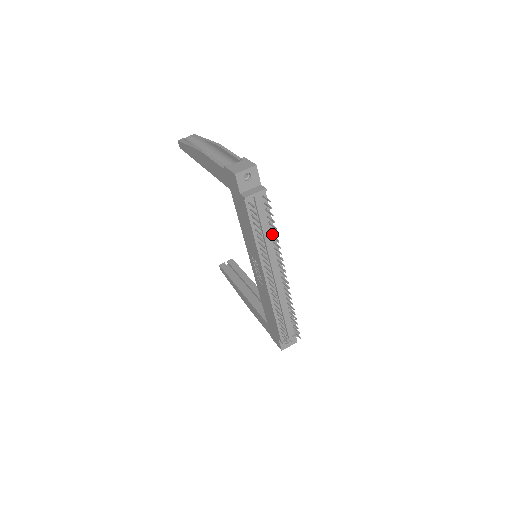
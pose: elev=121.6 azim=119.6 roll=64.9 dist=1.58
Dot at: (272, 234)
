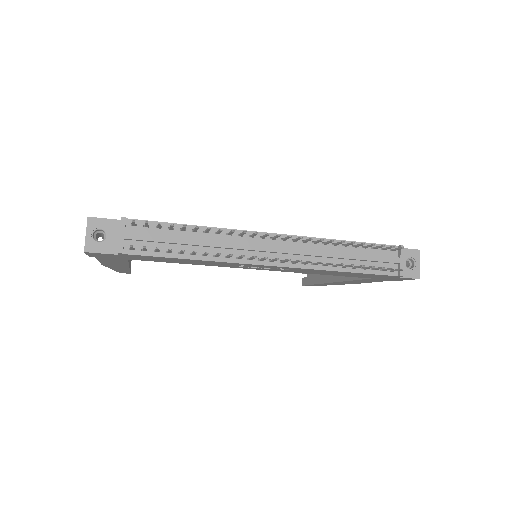
Dot at: (204, 231)
